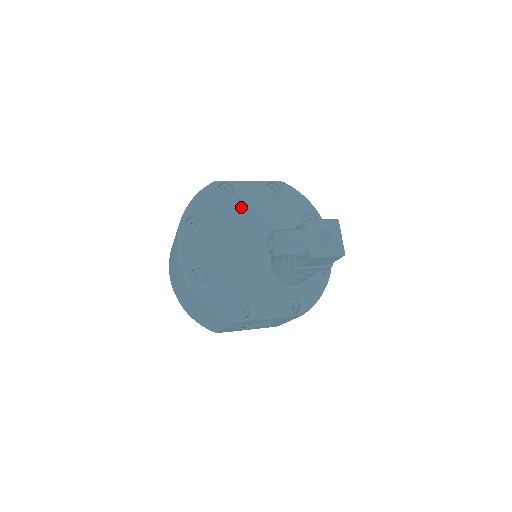
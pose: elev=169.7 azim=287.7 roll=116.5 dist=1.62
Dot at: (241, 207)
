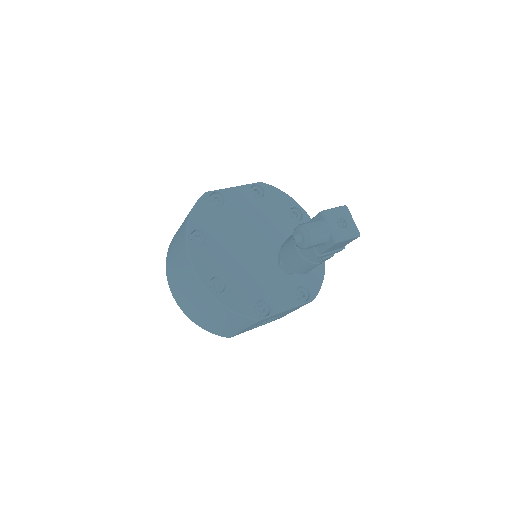
Dot at: (235, 213)
